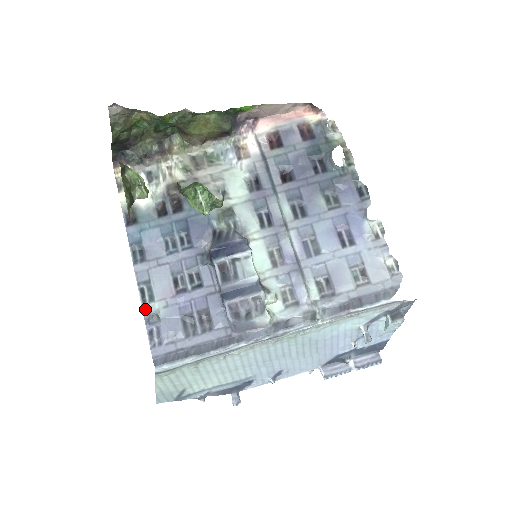
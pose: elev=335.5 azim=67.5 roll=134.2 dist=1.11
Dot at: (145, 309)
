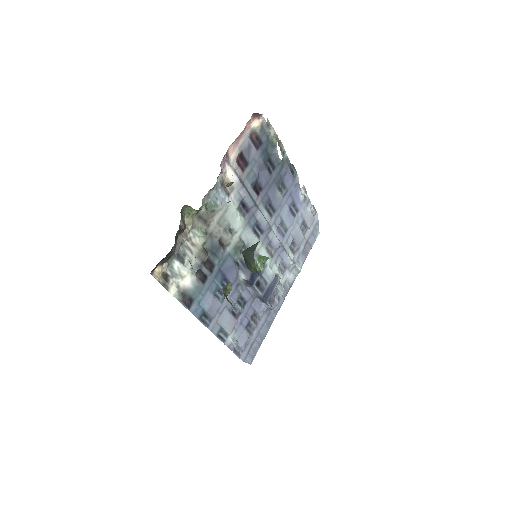
Dot at: (227, 344)
